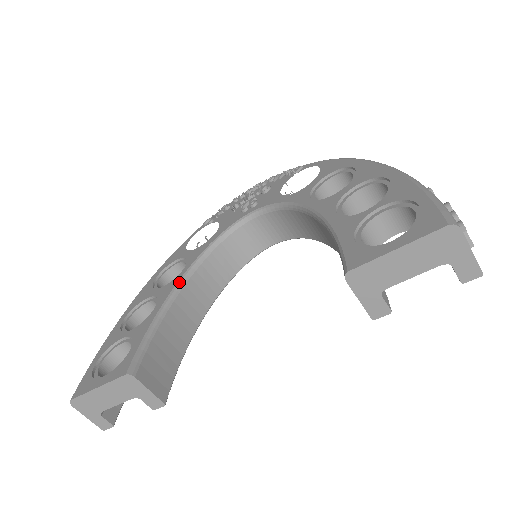
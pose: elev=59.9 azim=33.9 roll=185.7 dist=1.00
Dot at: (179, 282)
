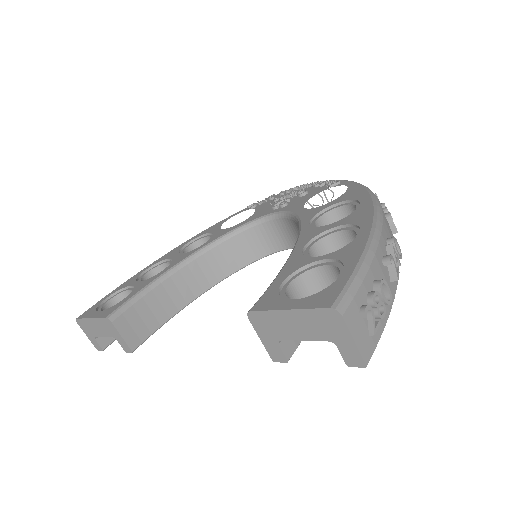
Dot at: (191, 255)
